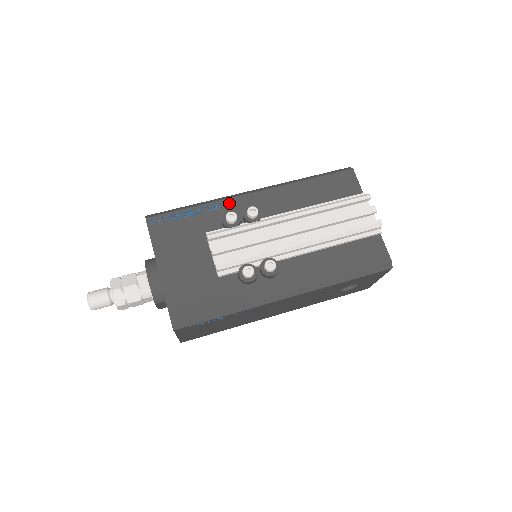
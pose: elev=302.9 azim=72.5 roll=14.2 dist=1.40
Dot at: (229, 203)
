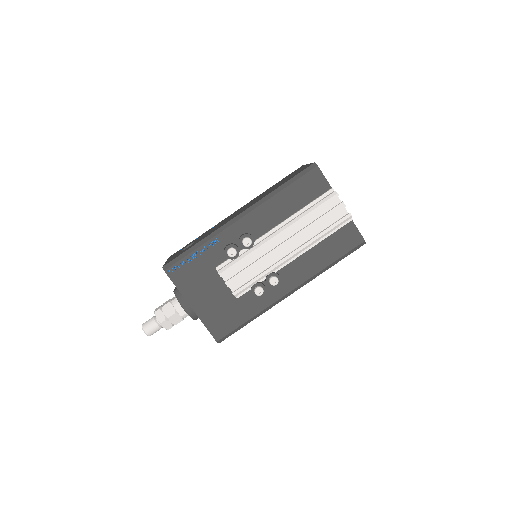
Dot at: (224, 235)
